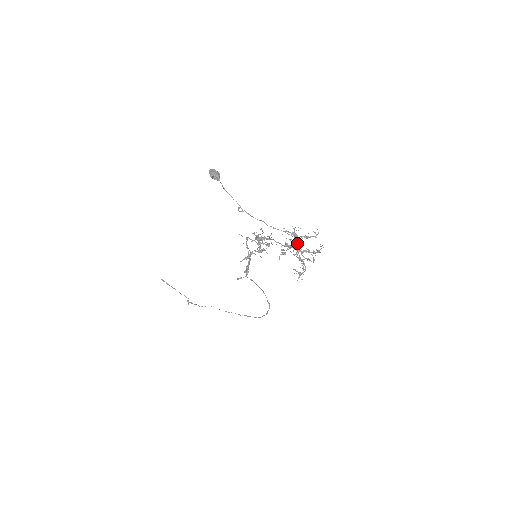
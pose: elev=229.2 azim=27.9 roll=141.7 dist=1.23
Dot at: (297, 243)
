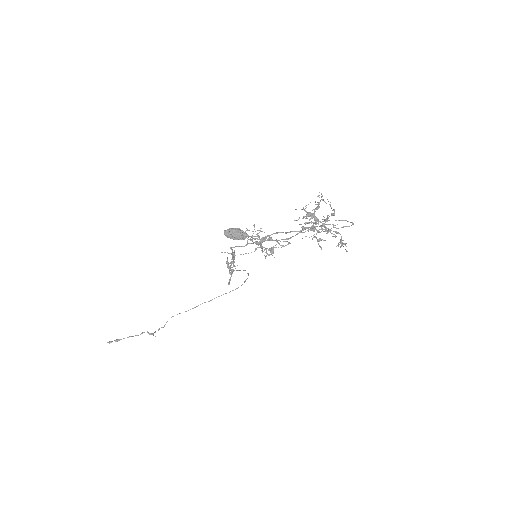
Dot at: (318, 220)
